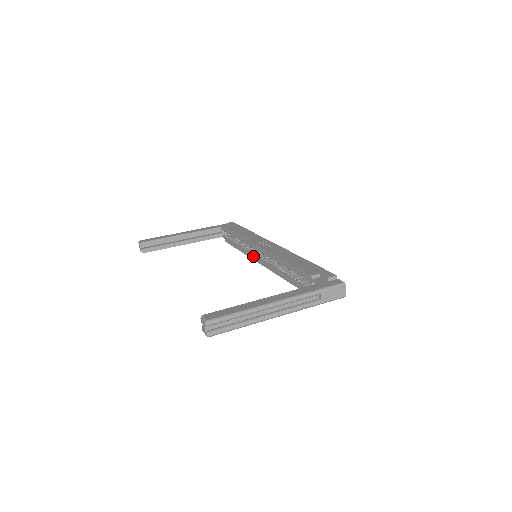
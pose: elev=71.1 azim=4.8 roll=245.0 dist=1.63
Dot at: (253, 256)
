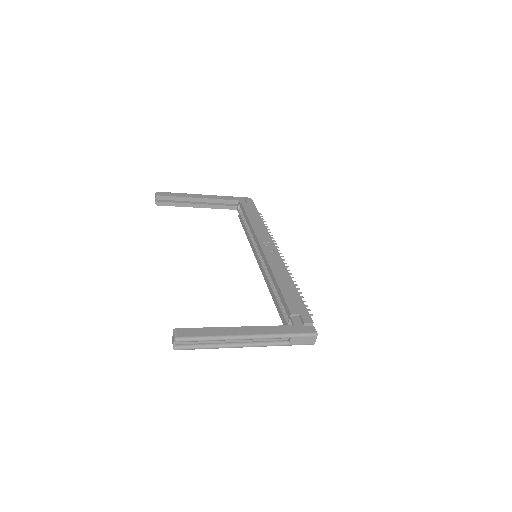
Dot at: (255, 252)
